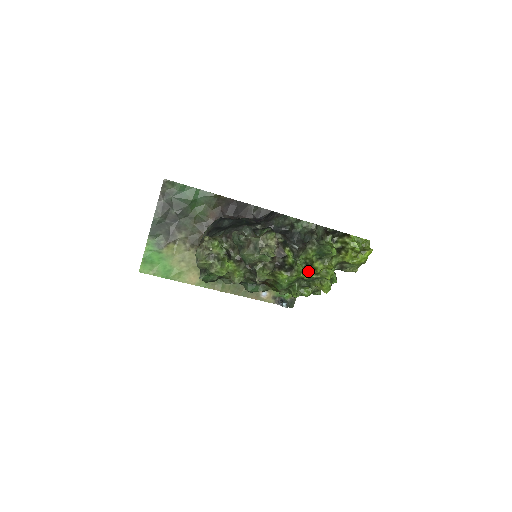
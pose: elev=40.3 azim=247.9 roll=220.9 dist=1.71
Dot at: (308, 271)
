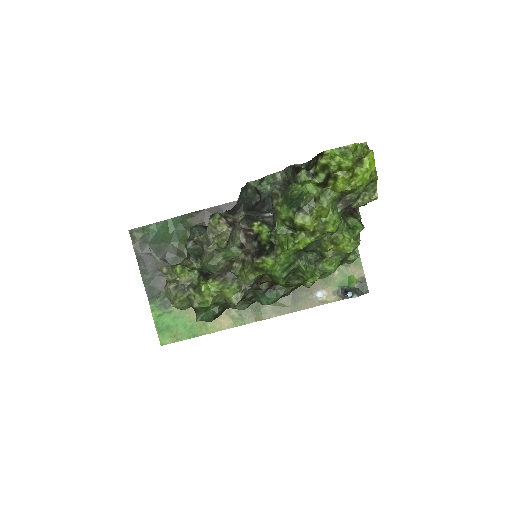
Dot at: (299, 237)
